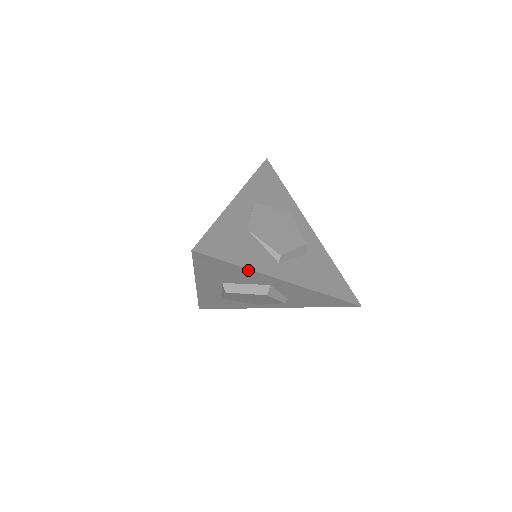
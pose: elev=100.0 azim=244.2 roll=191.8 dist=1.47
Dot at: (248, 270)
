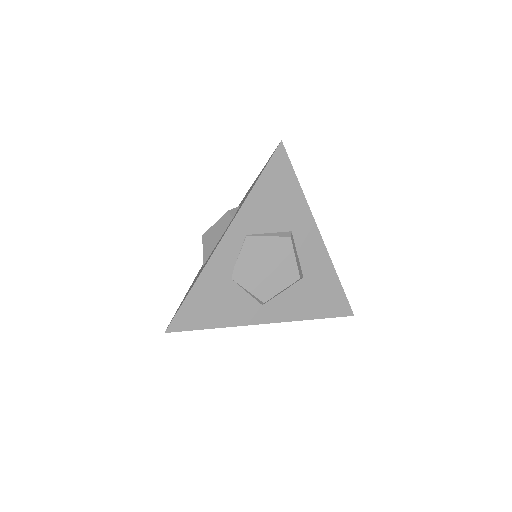
Dot at: (225, 325)
